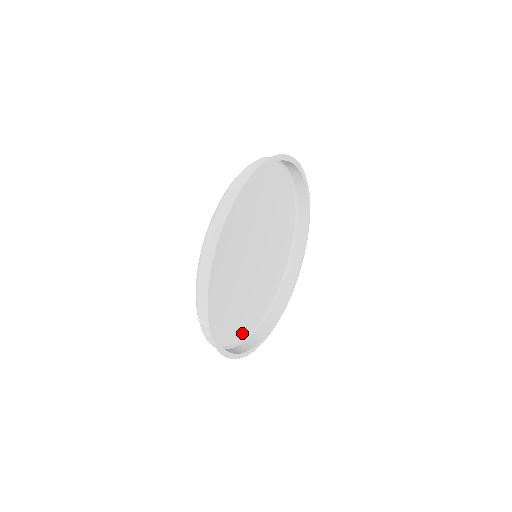
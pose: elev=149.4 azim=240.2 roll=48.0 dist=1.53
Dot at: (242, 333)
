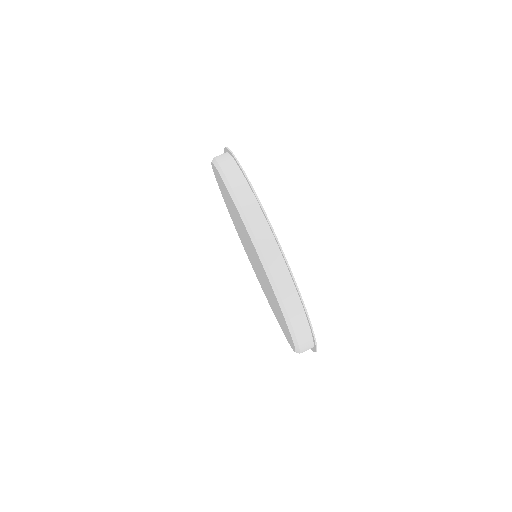
Dot at: occluded
